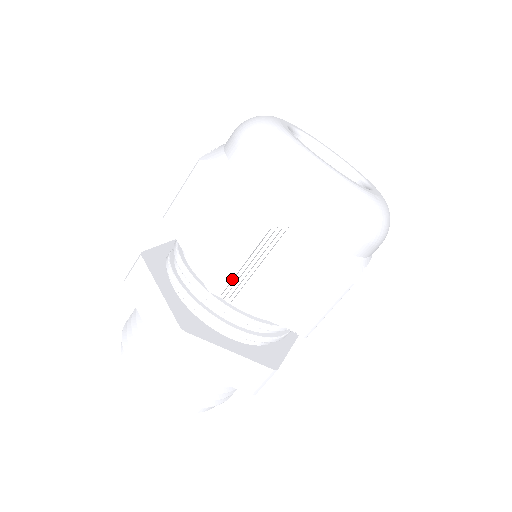
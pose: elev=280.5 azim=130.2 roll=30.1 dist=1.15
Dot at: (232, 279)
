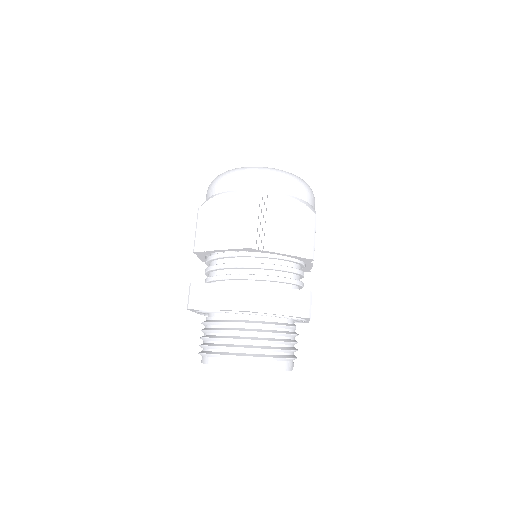
Dot at: (257, 234)
